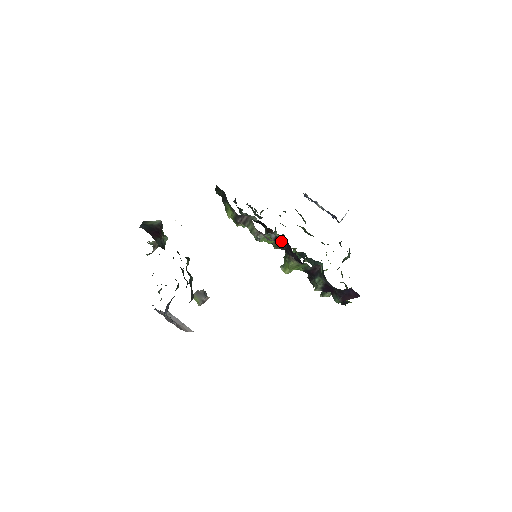
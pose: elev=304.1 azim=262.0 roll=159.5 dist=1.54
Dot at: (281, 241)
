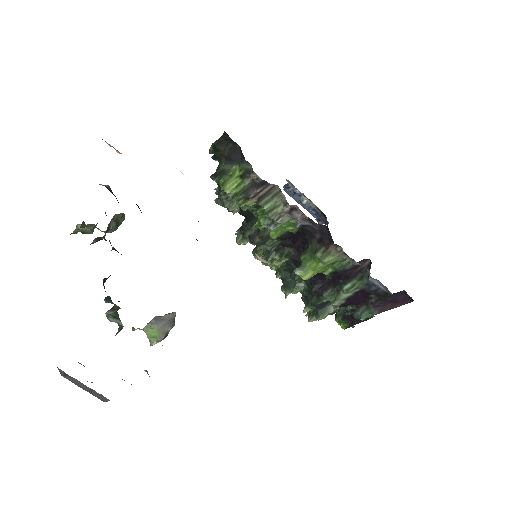
Dot at: (313, 227)
